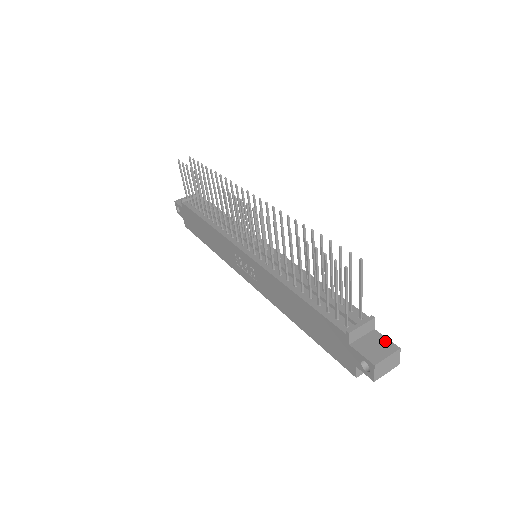
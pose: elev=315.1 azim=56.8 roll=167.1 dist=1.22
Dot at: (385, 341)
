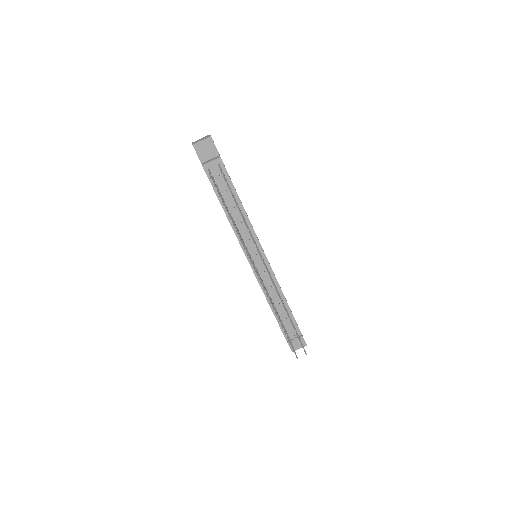
Dot at: (302, 341)
